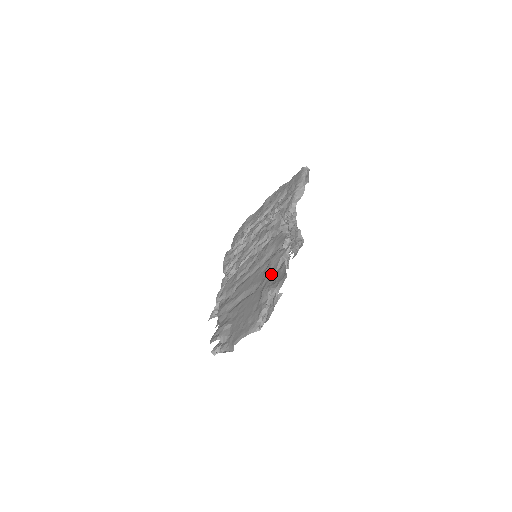
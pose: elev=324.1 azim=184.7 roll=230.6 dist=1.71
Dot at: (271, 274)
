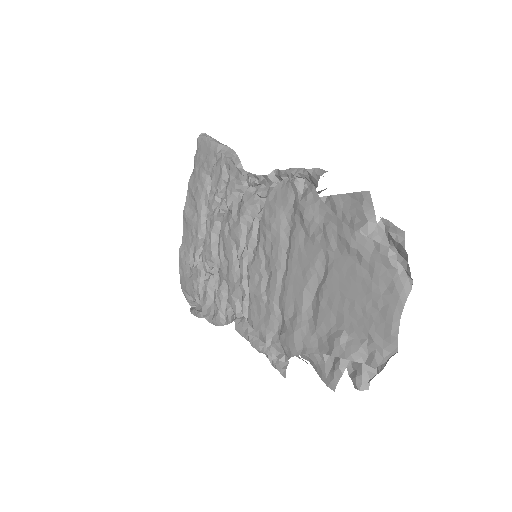
Dot at: (332, 223)
